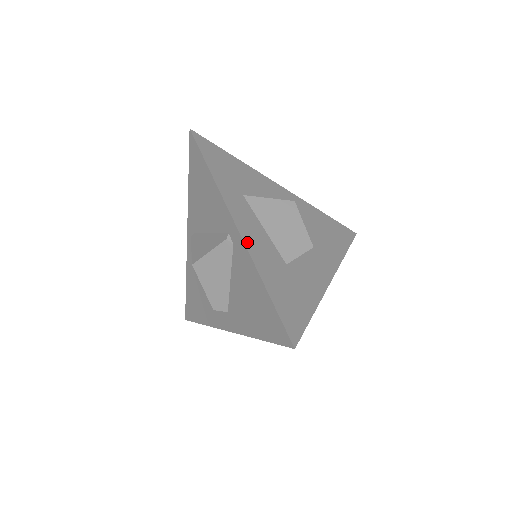
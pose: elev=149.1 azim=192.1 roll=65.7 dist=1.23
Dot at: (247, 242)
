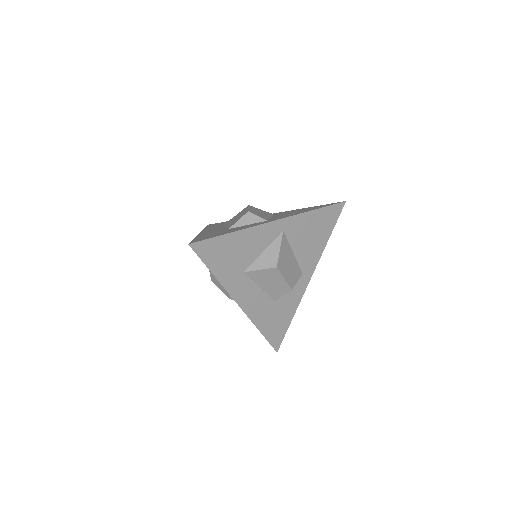
Dot at: (202, 233)
